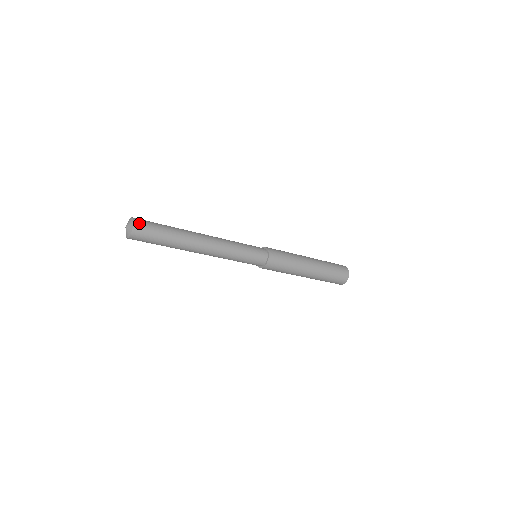
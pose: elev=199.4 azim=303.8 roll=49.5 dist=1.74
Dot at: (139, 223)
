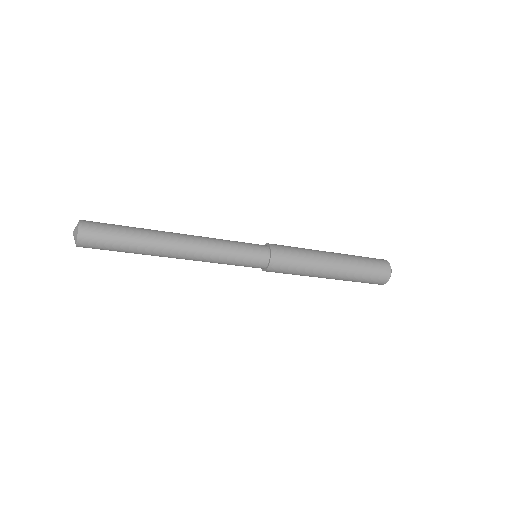
Dot at: (88, 221)
